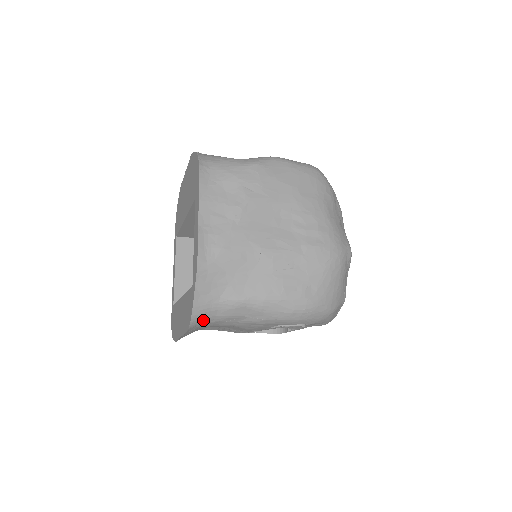
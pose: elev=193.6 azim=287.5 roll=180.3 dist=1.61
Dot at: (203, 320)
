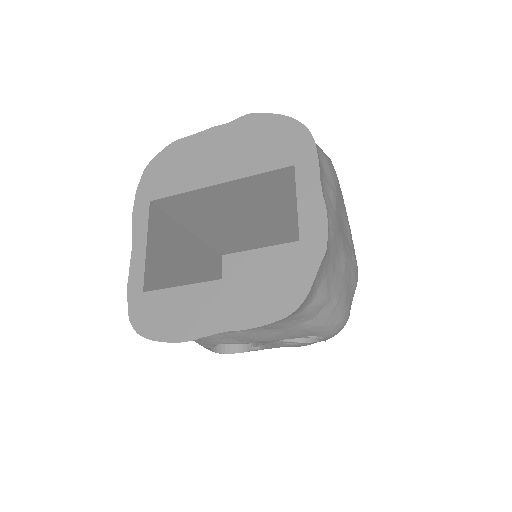
Dot at: (295, 312)
